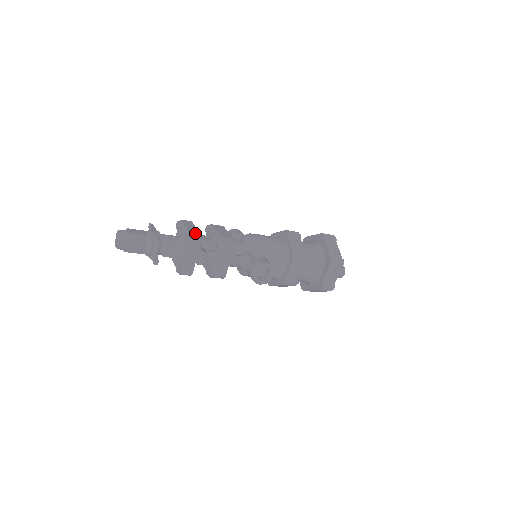
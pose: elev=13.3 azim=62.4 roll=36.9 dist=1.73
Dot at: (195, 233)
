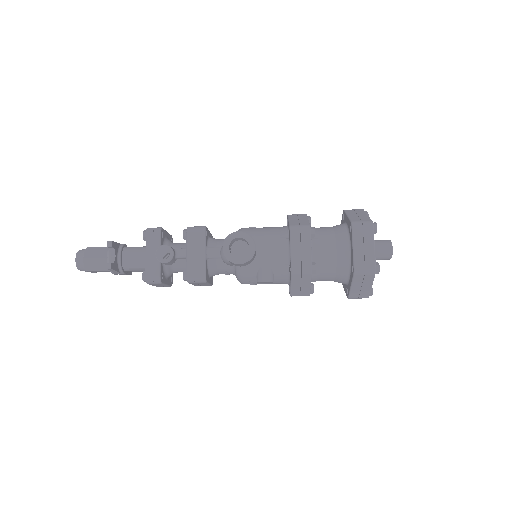
Dot at: (155, 228)
